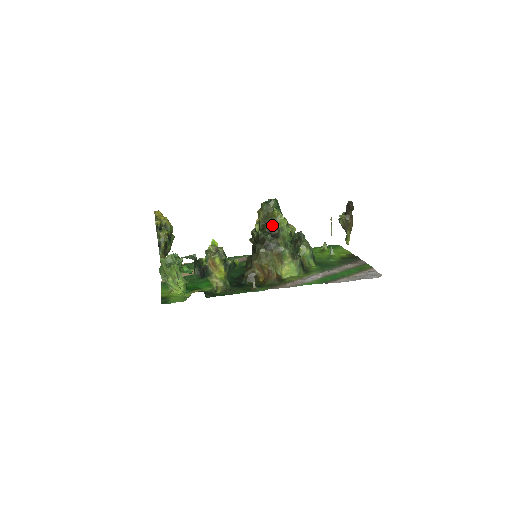
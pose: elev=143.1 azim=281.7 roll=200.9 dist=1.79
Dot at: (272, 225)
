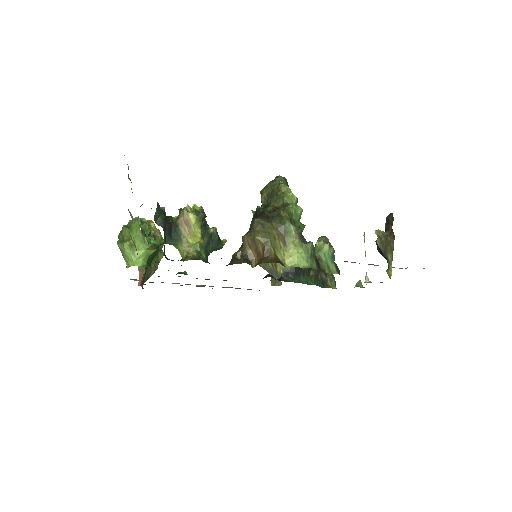
Dot at: (277, 203)
